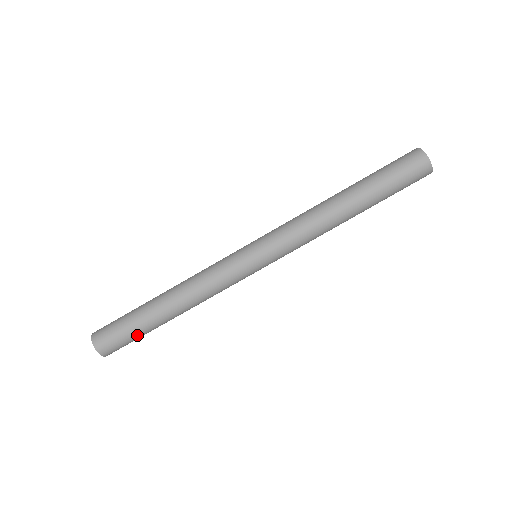
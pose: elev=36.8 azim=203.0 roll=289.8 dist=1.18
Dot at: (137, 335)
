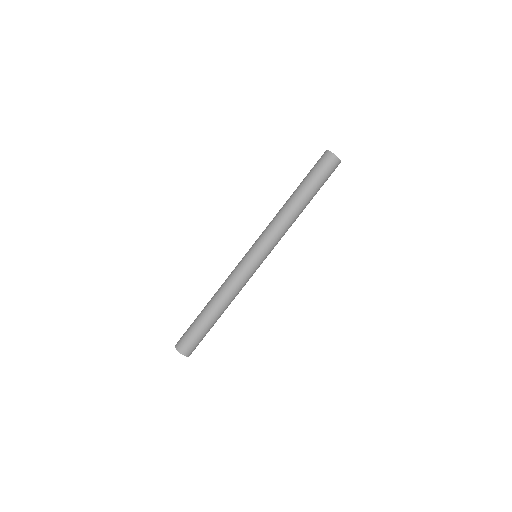
Dot at: (200, 333)
